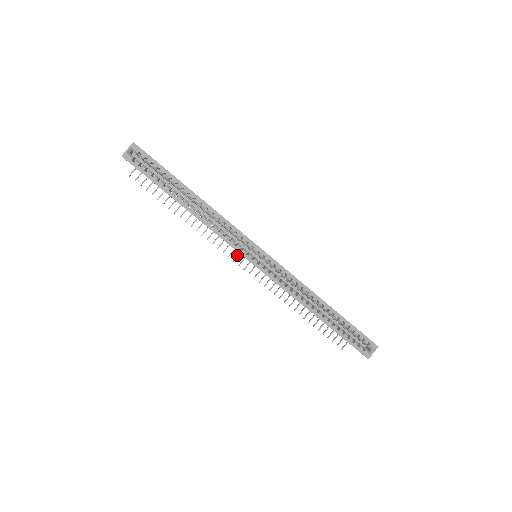
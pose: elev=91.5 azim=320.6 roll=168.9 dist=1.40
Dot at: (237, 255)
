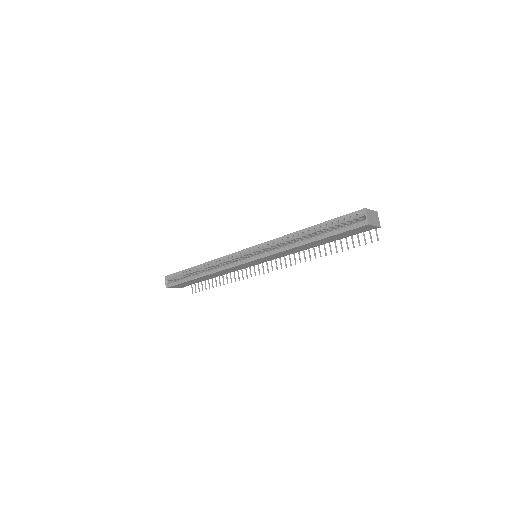
Dot at: (263, 268)
